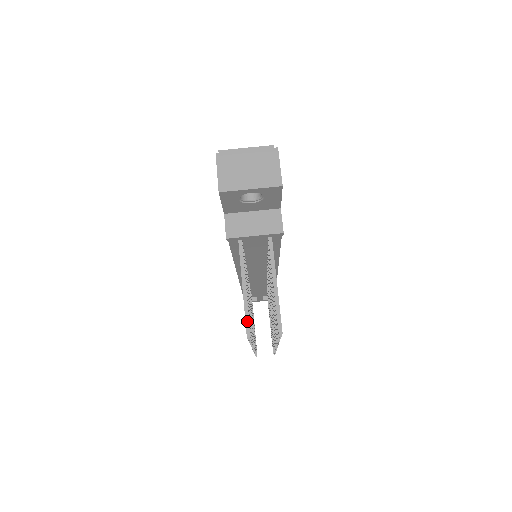
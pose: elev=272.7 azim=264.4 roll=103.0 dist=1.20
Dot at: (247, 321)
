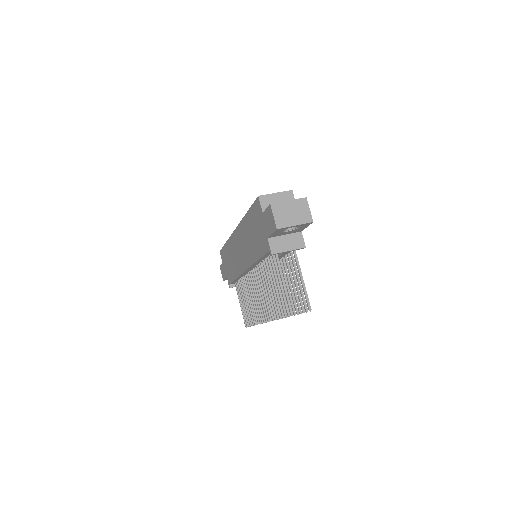
Dot at: (290, 305)
